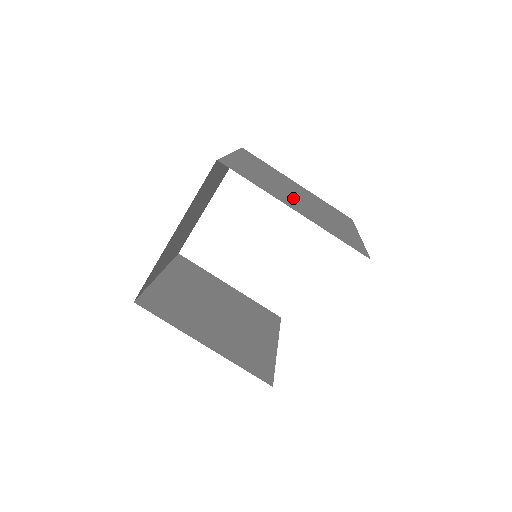
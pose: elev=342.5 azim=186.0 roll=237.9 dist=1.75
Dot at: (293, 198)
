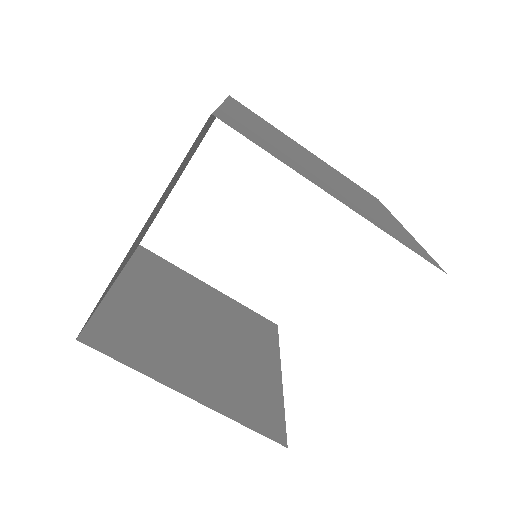
Dot at: (321, 175)
